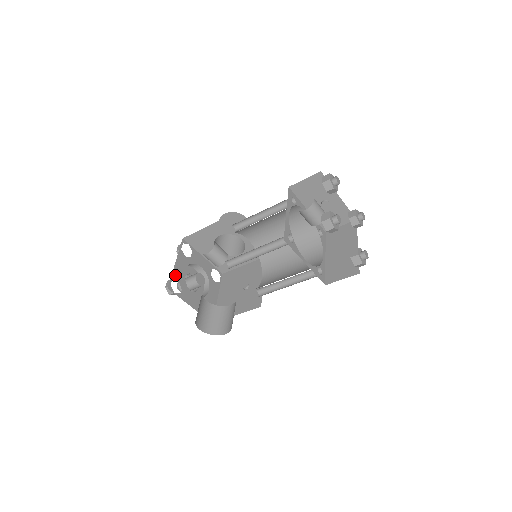
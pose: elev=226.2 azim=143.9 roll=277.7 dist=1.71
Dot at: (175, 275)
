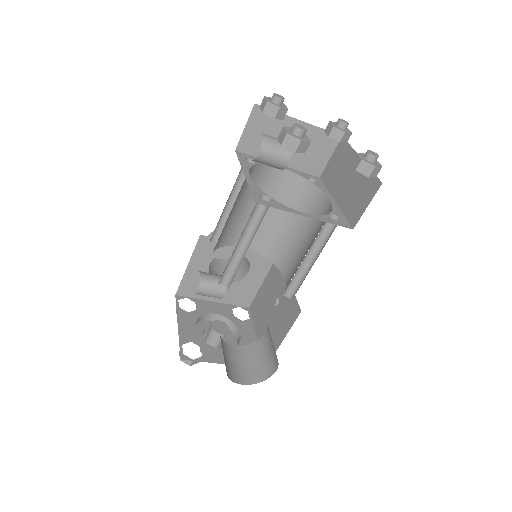
Dot at: (184, 339)
